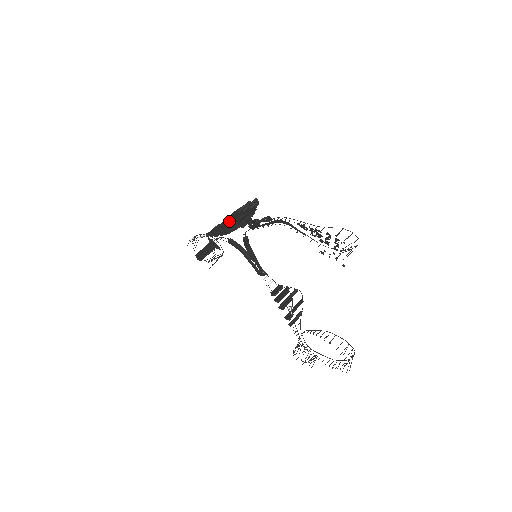
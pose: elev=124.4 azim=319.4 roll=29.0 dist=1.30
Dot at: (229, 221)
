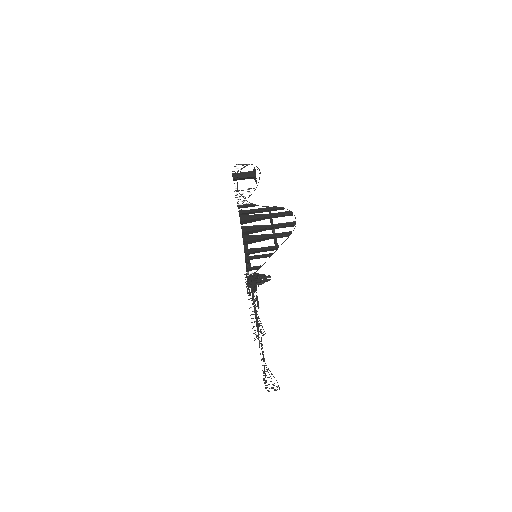
Dot at: (256, 229)
